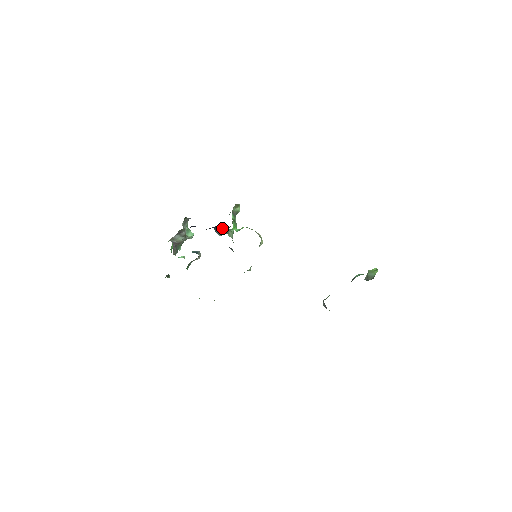
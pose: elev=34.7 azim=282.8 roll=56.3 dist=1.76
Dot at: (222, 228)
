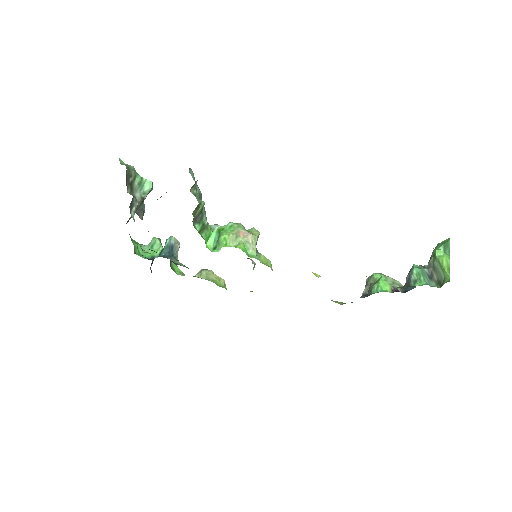
Dot at: occluded
